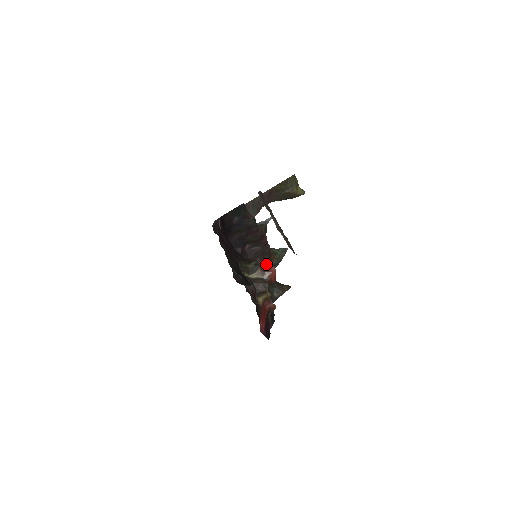
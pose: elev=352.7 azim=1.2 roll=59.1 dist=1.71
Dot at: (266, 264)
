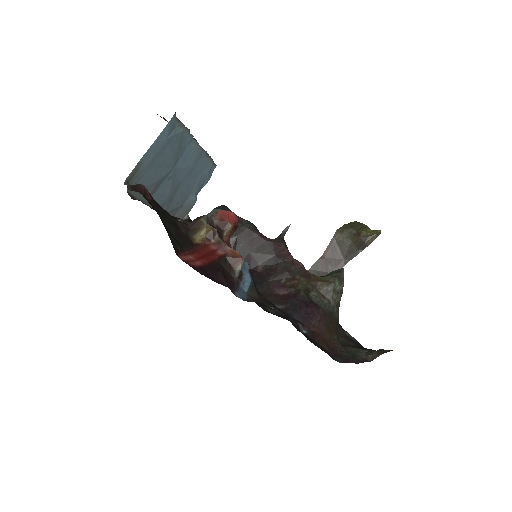
Dot at: (300, 286)
